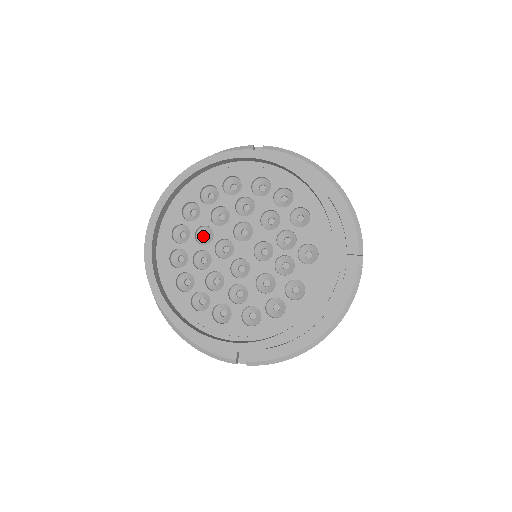
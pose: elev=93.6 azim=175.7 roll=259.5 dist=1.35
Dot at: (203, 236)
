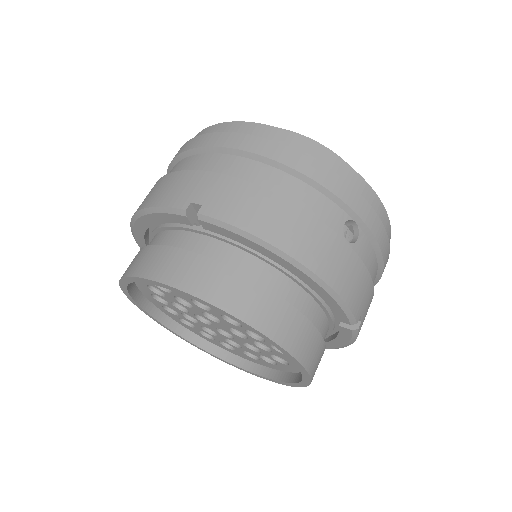
Dot at: occluded
